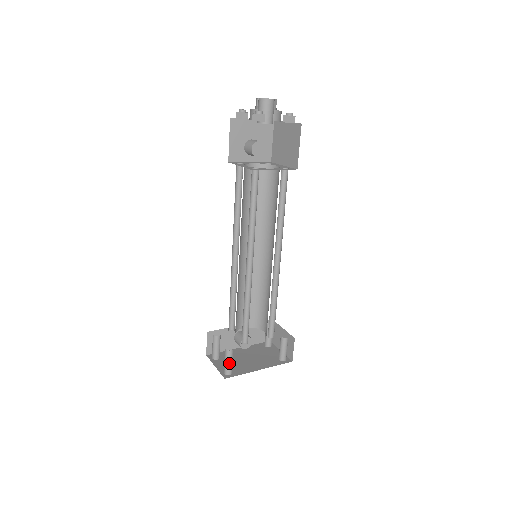
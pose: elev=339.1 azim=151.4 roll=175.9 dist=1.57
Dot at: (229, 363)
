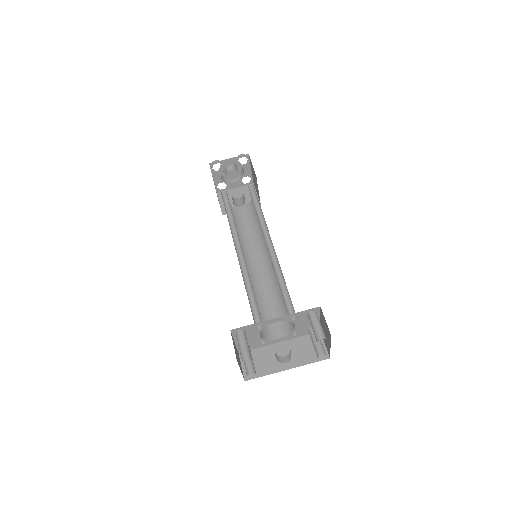
Dot at: (242, 345)
